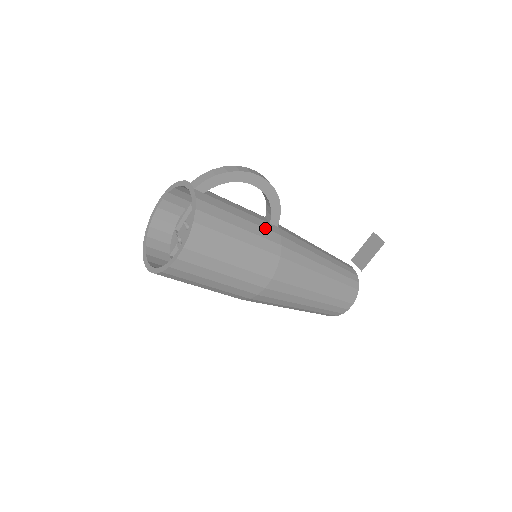
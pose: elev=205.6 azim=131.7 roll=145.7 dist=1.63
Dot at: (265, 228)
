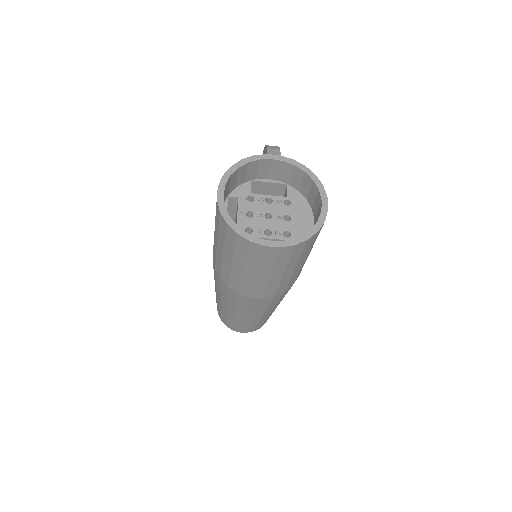
Dot at: occluded
